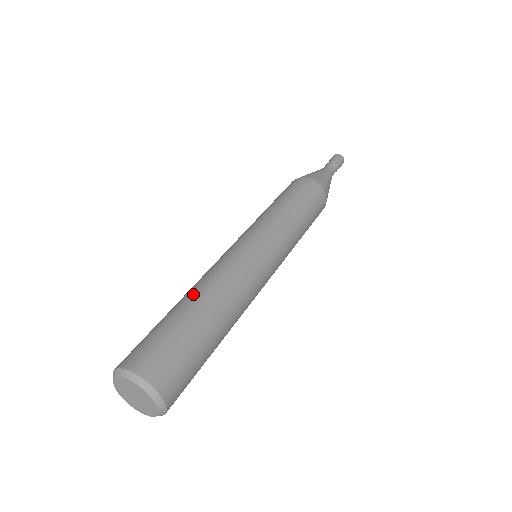
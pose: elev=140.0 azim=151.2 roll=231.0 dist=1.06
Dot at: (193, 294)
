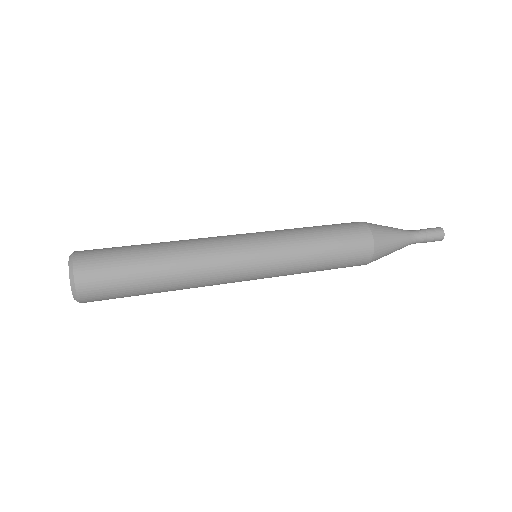
Dot at: (167, 250)
